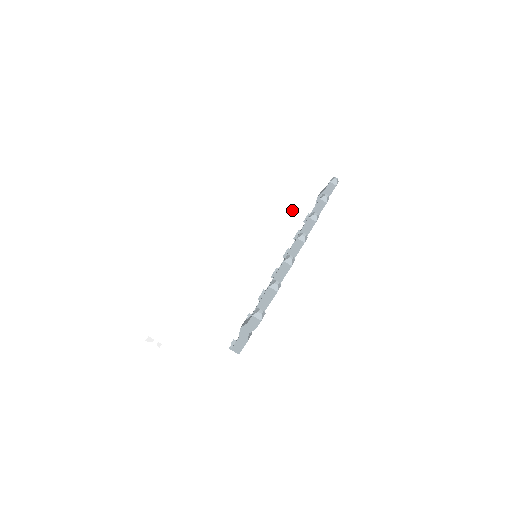
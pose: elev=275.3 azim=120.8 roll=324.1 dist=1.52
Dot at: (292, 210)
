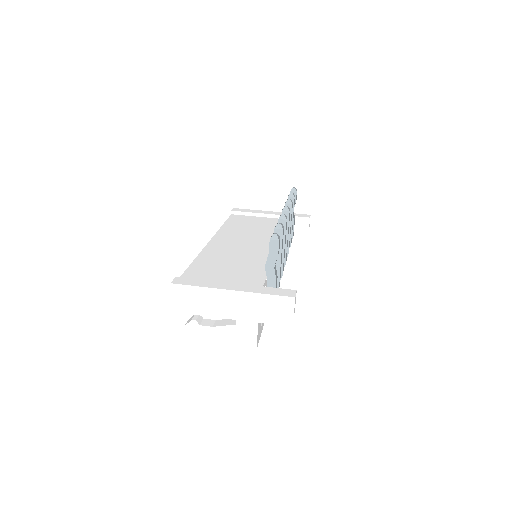
Dot at: (271, 227)
